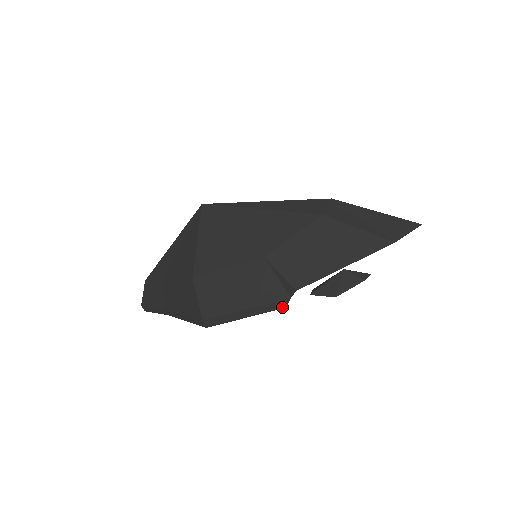
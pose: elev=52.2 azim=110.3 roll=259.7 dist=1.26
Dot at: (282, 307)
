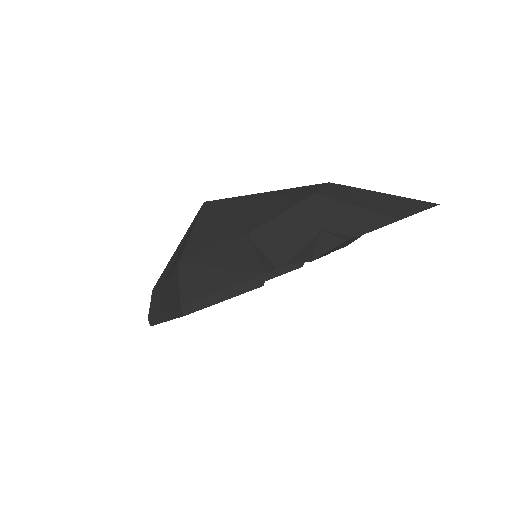
Dot at: (259, 285)
